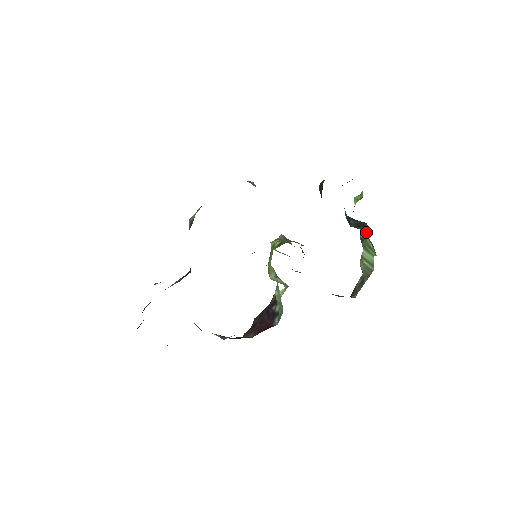
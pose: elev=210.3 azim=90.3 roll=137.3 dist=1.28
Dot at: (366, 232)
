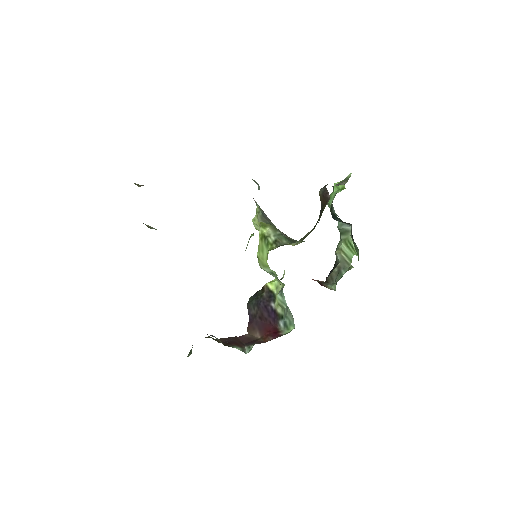
Dot at: (348, 229)
